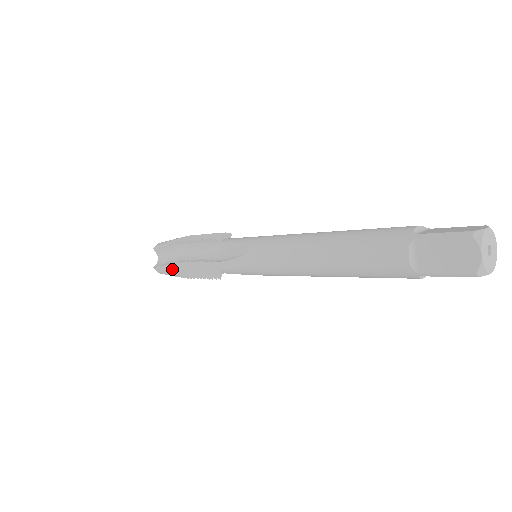
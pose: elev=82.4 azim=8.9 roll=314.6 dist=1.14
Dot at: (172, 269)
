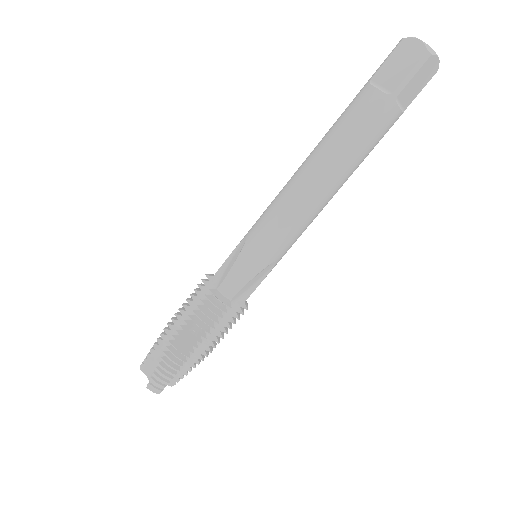
Dot at: (171, 352)
